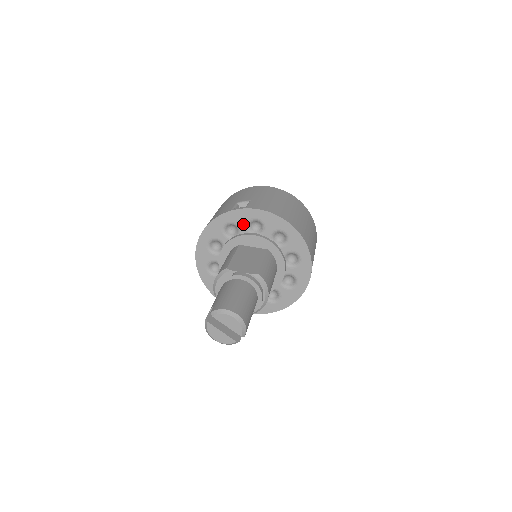
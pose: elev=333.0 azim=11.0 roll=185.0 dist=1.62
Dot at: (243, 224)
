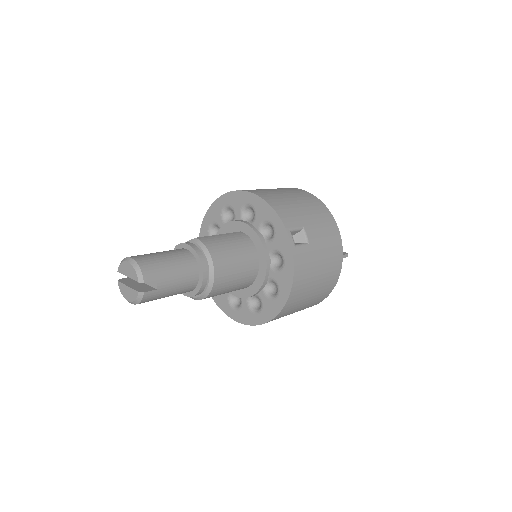
Dot at: (219, 219)
